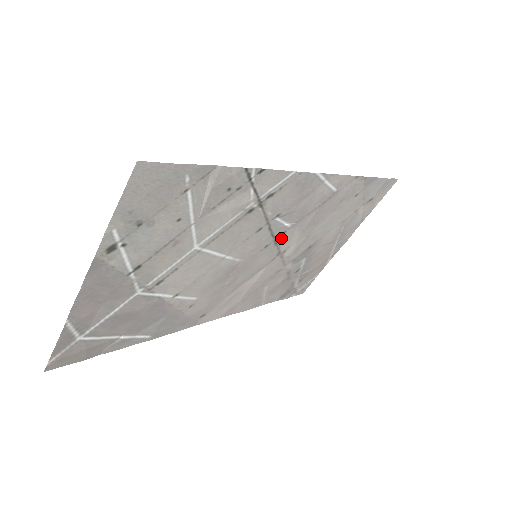
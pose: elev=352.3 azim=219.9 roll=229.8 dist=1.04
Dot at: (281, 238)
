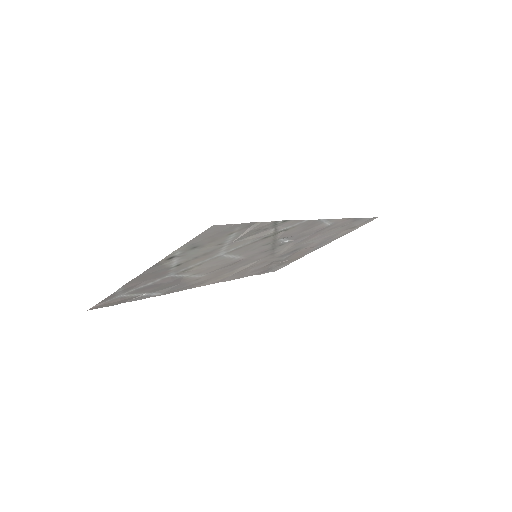
Dot at: (278, 247)
